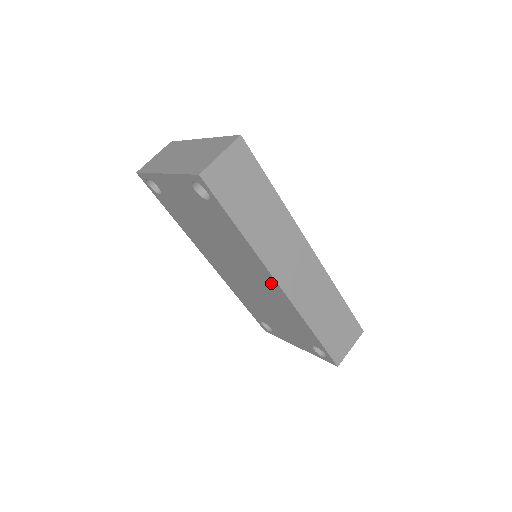
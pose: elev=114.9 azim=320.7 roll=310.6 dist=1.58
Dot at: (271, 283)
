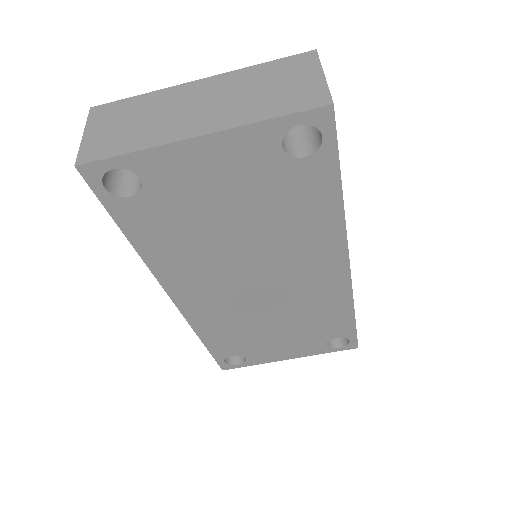
Dot at: (332, 269)
